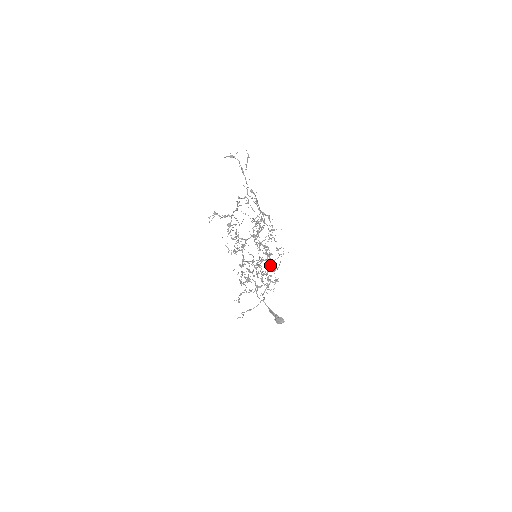
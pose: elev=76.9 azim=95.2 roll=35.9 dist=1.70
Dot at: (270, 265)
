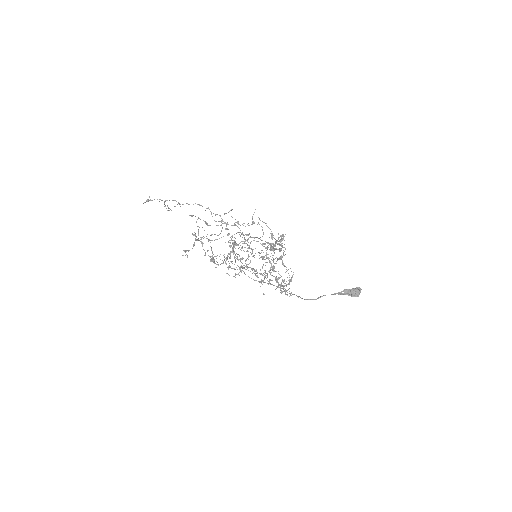
Dot at: (270, 244)
